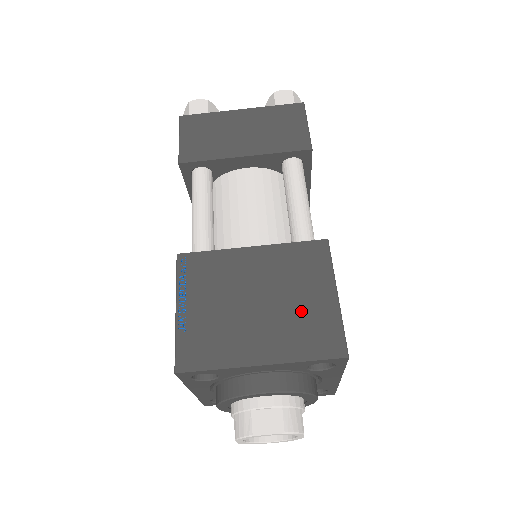
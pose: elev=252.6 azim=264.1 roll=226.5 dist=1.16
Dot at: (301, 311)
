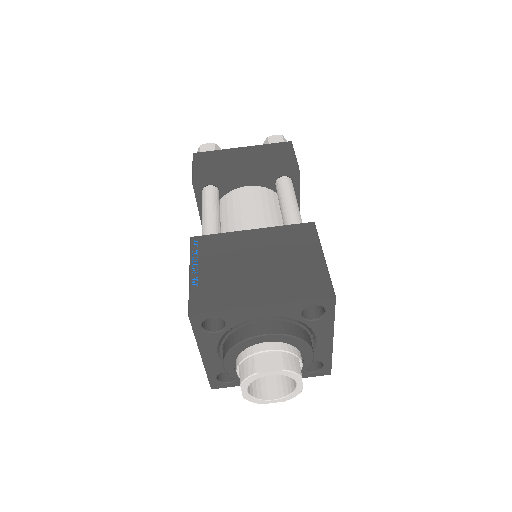
Dot at: (294, 268)
